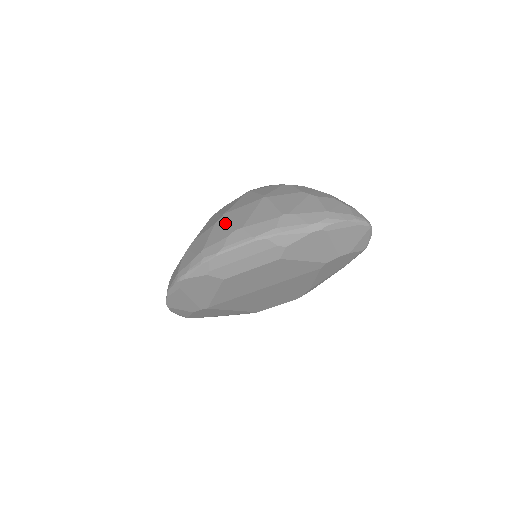
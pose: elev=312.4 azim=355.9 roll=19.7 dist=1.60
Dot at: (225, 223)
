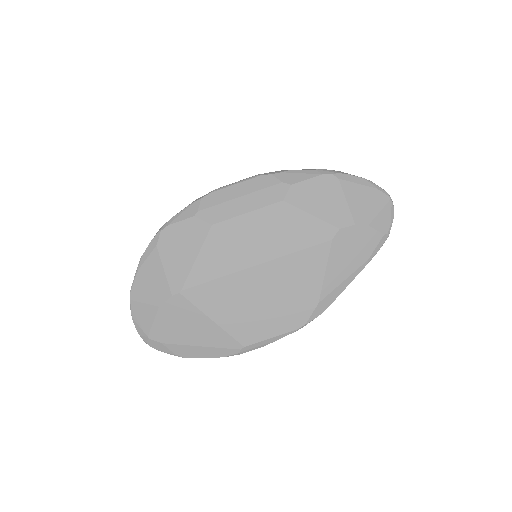
Dot at: occluded
